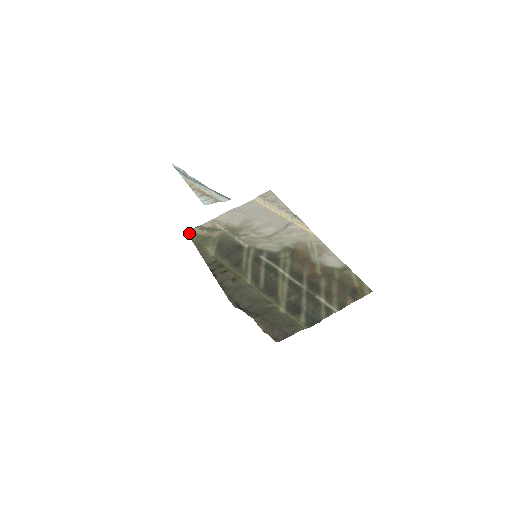
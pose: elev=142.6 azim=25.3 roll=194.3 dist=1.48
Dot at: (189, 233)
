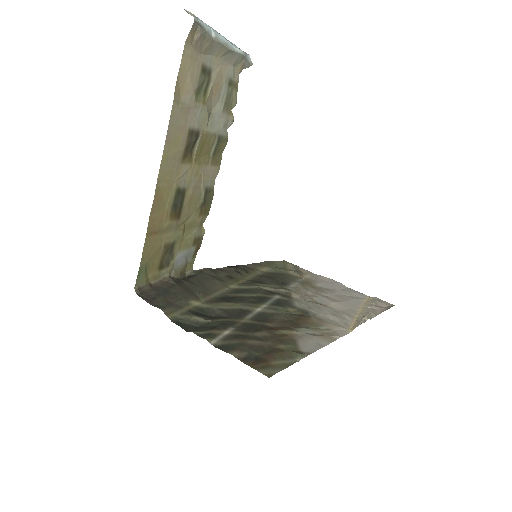
Dot at: (284, 261)
